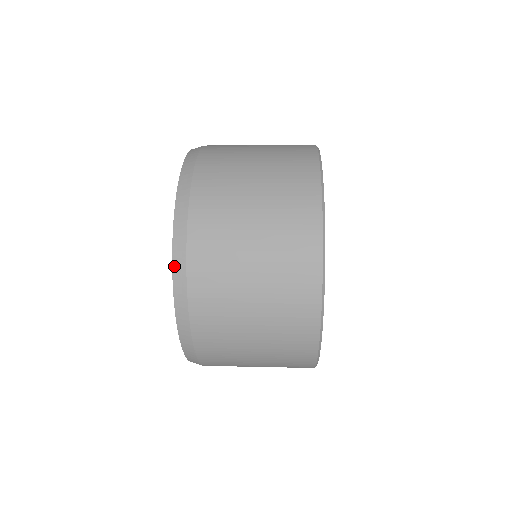
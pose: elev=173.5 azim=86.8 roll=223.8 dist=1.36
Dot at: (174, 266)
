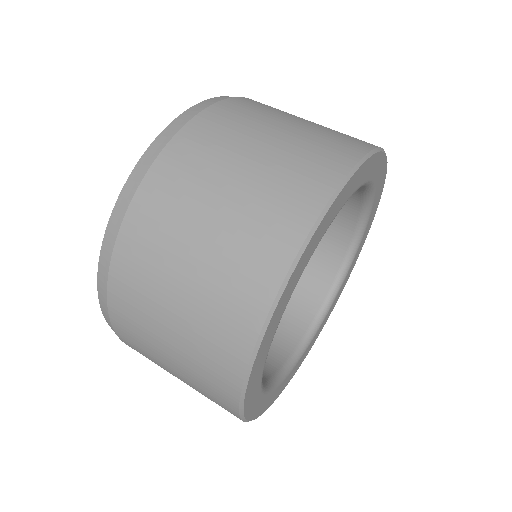
Dot at: (107, 231)
